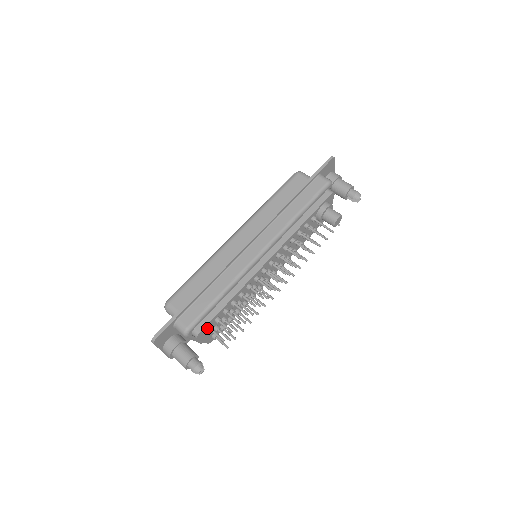
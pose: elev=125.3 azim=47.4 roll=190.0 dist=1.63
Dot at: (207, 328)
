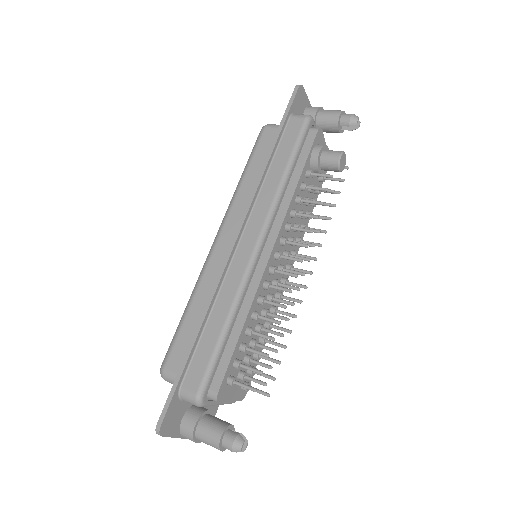
Dot at: (226, 382)
